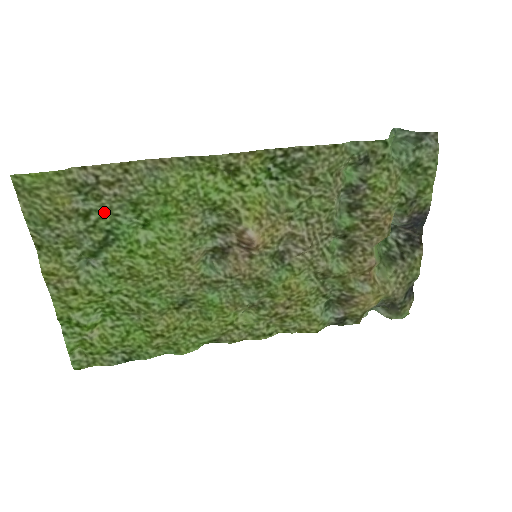
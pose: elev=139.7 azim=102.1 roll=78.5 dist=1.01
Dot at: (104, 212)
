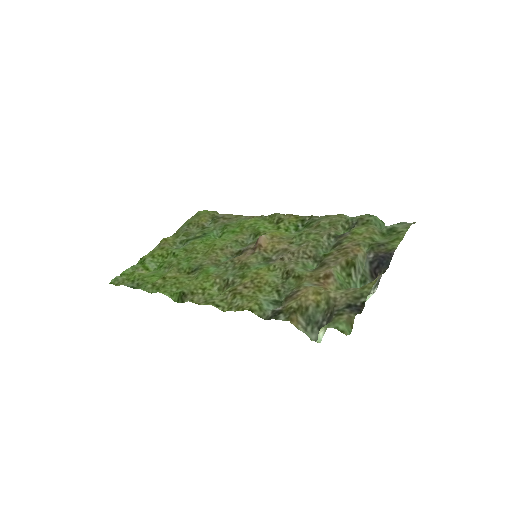
Dot at: (212, 228)
